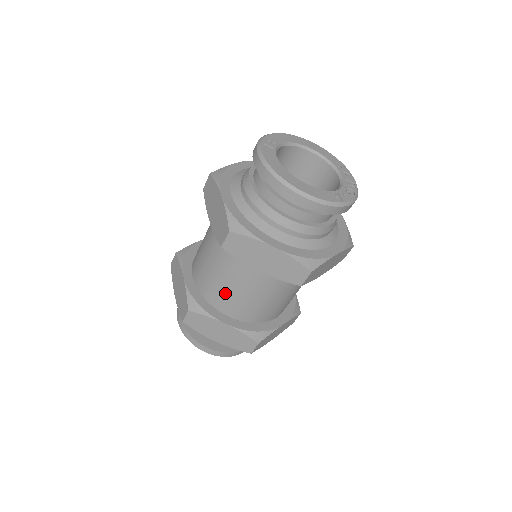
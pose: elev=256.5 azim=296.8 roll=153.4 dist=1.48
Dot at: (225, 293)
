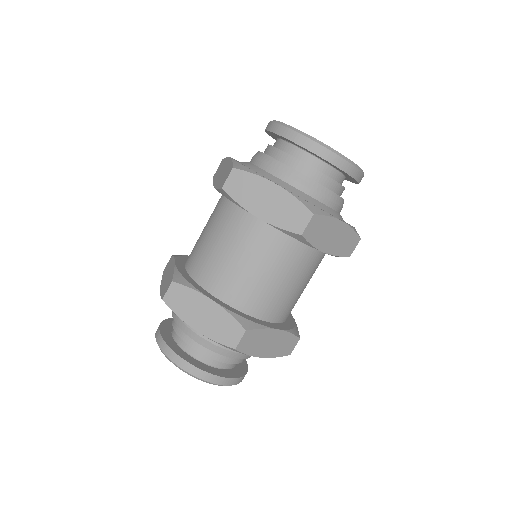
Dot at: (217, 264)
